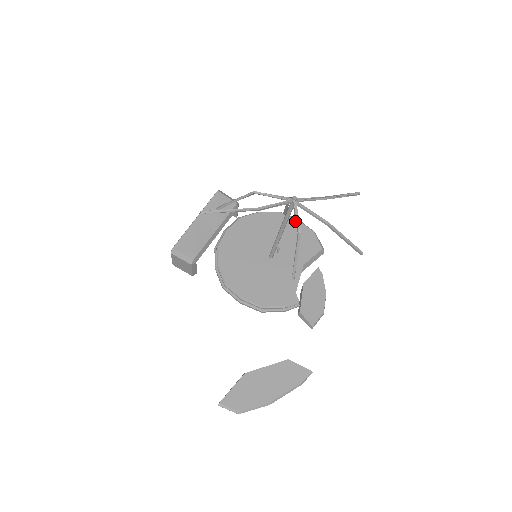
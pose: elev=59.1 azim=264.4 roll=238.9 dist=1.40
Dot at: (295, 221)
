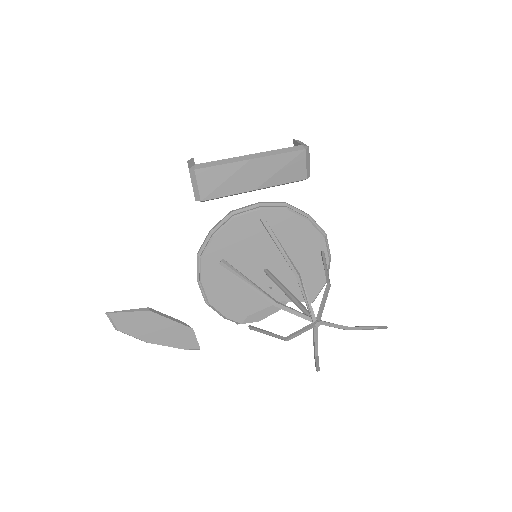
Dot at: occluded
